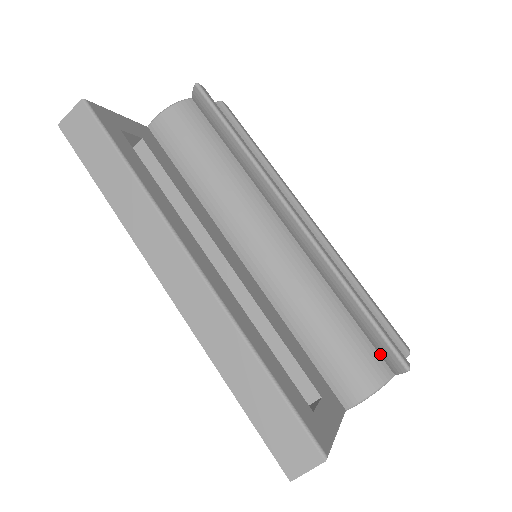
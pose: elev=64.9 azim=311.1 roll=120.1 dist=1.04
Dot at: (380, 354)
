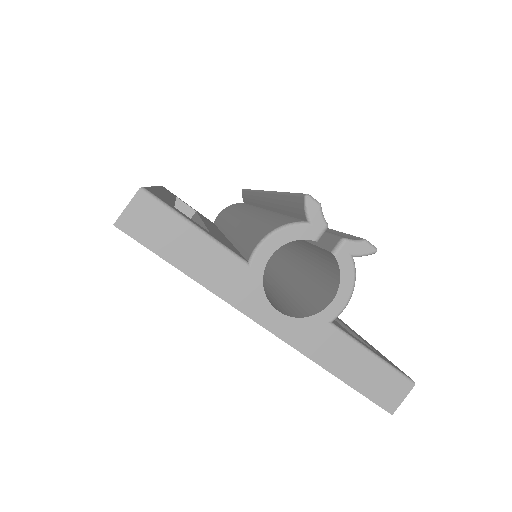
Dot at: (299, 218)
